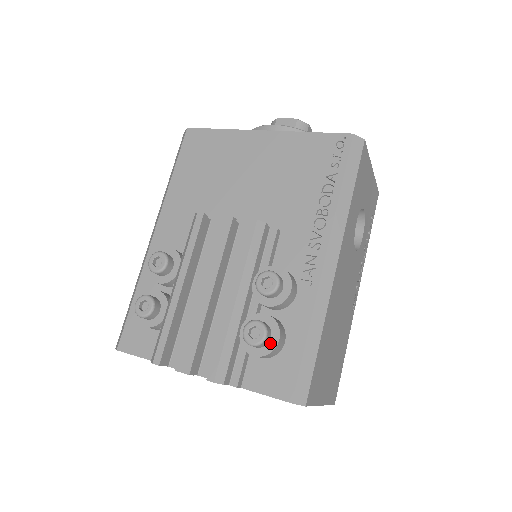
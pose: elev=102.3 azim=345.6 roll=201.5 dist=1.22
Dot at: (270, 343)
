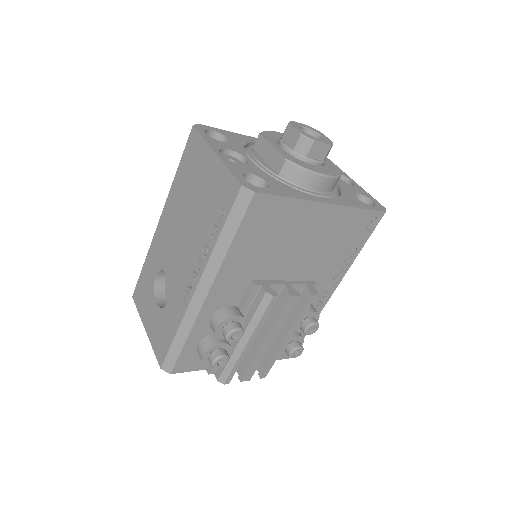
Dot at: occluded
